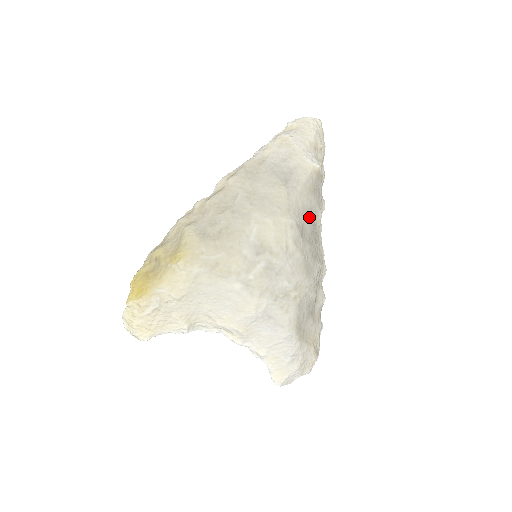
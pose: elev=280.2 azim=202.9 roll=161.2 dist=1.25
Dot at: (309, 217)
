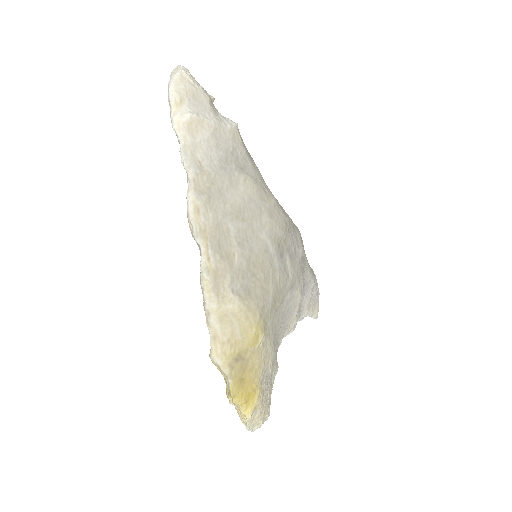
Dot at: occluded
